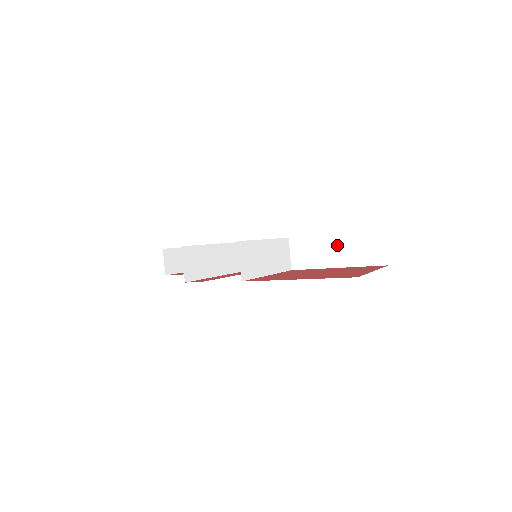
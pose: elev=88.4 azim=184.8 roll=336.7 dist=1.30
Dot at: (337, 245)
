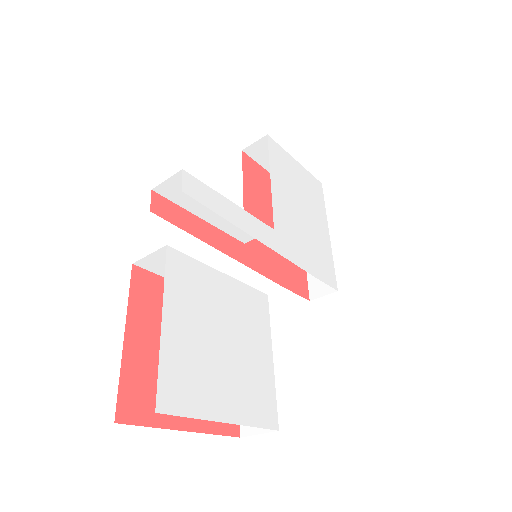
Dot at: occluded
